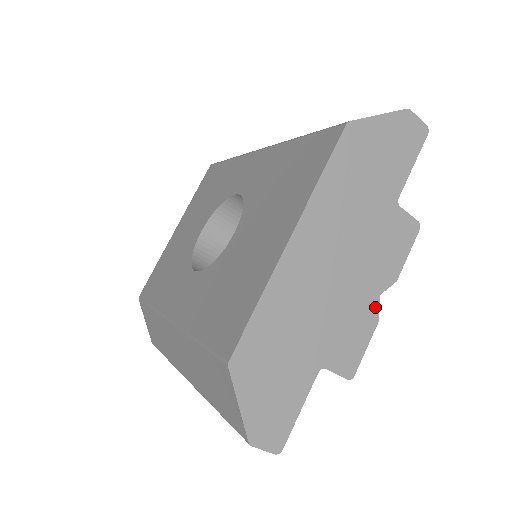
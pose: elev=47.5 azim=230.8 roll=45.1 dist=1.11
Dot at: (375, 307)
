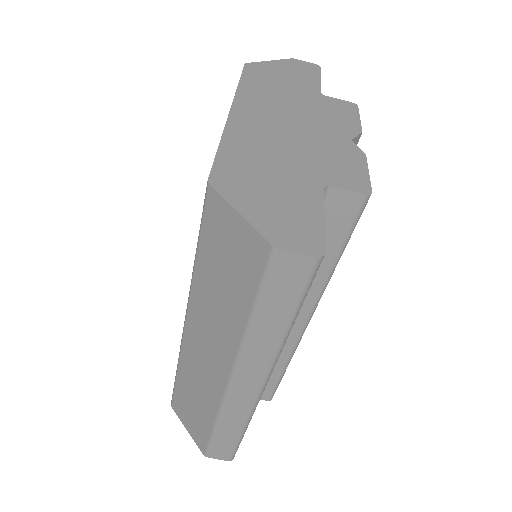
Dot at: (353, 147)
